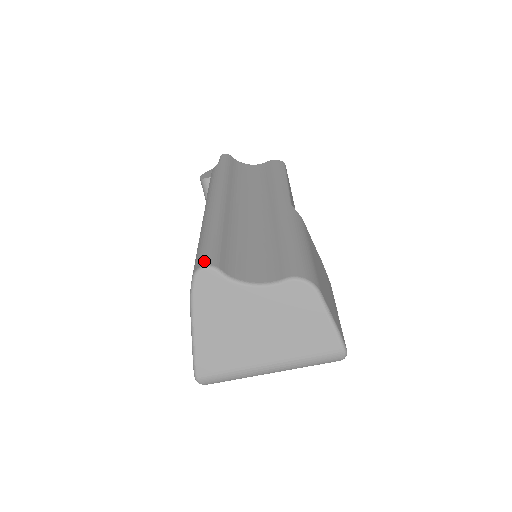
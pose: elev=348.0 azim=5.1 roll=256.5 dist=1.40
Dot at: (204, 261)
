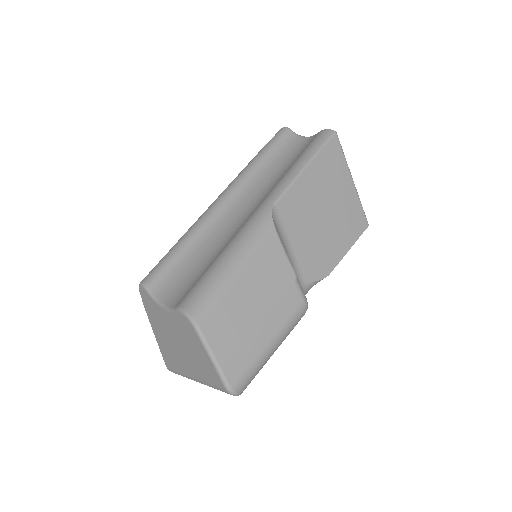
Dot at: (145, 277)
